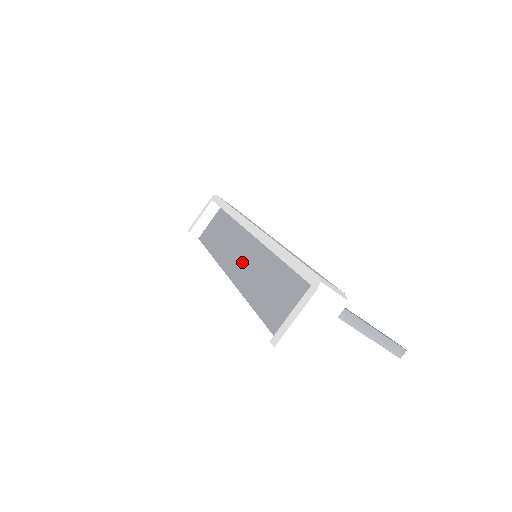
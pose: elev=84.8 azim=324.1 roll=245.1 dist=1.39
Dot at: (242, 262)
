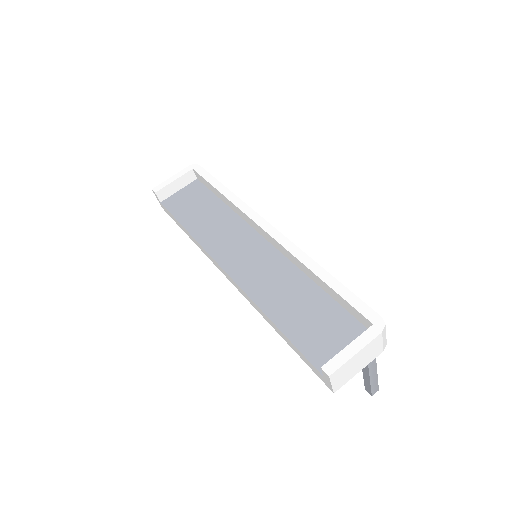
Dot at: (244, 258)
